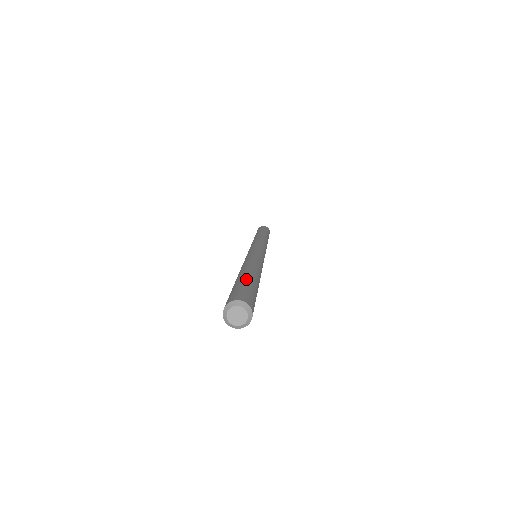
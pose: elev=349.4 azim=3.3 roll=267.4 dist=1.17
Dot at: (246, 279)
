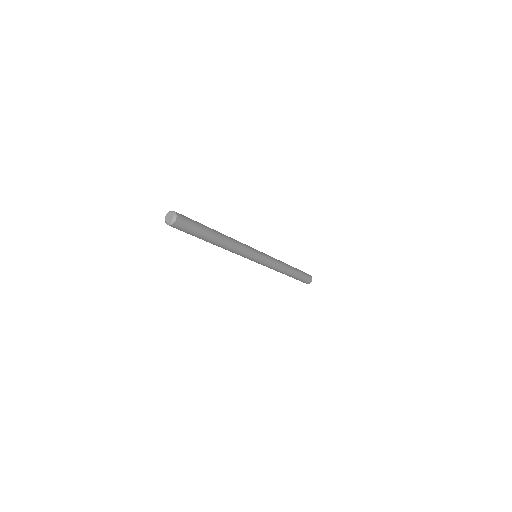
Dot at: occluded
